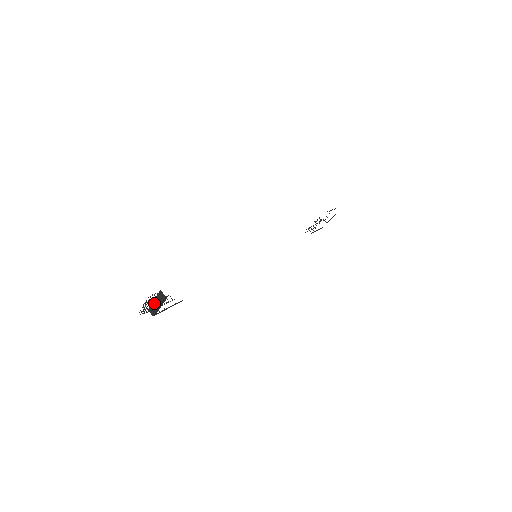
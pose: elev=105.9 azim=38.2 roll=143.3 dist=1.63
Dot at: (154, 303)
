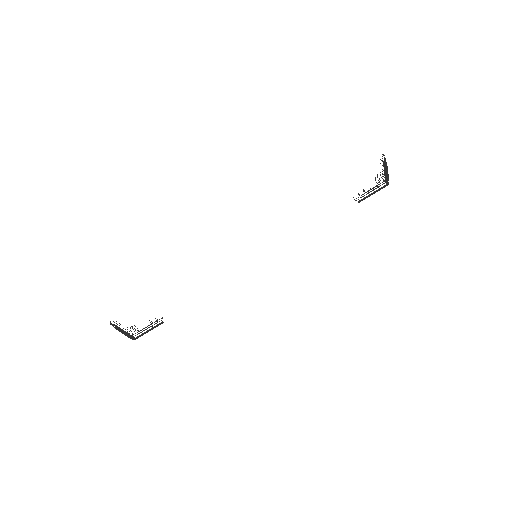
Dot at: occluded
